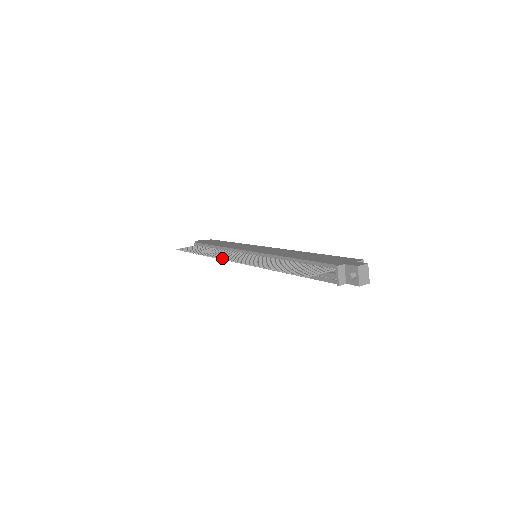
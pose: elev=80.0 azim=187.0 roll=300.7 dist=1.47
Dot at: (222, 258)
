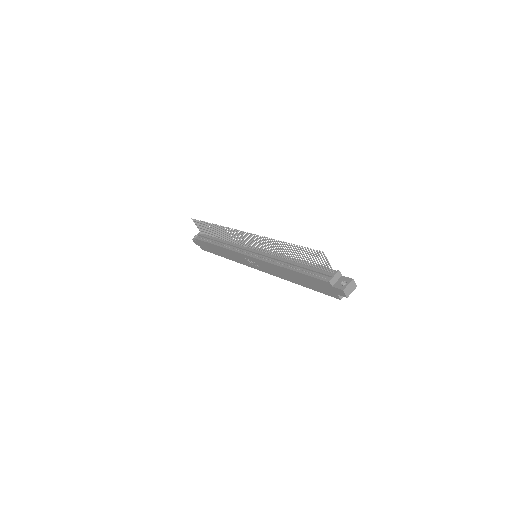
Dot at: (241, 231)
